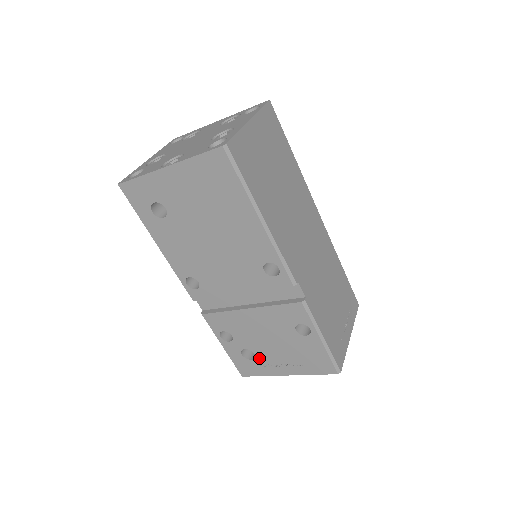
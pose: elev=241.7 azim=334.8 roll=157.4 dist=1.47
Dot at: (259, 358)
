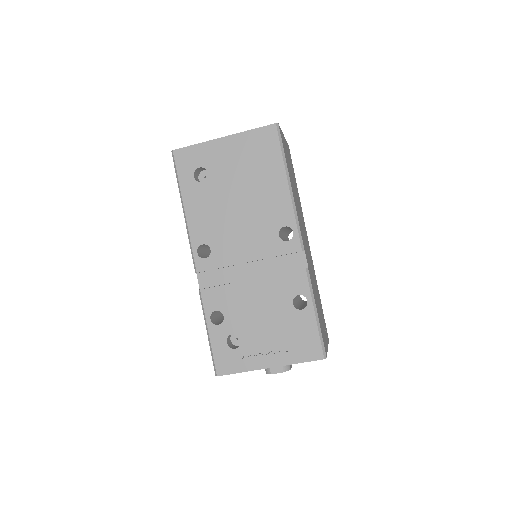
Dot at: (245, 345)
